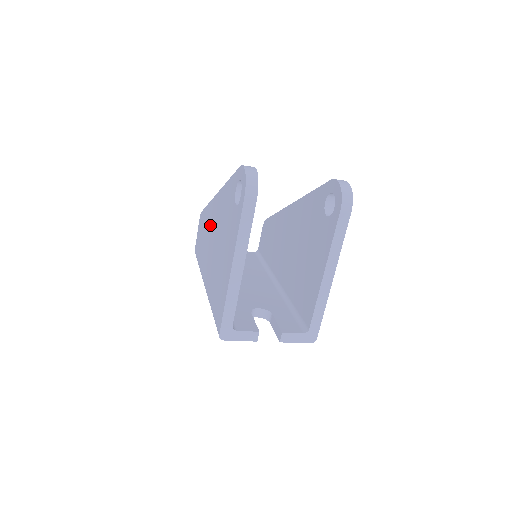
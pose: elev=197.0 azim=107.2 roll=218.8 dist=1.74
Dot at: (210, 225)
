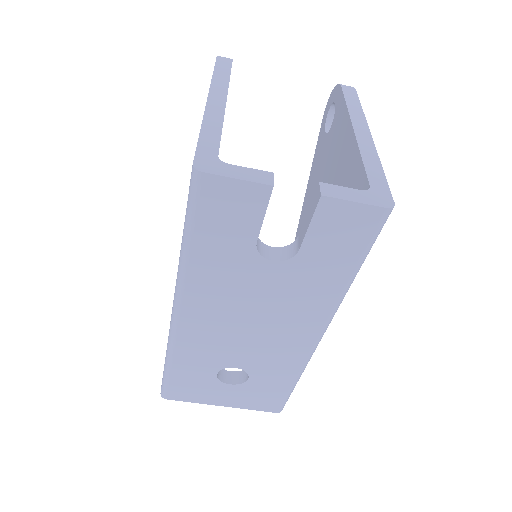
Dot at: occluded
